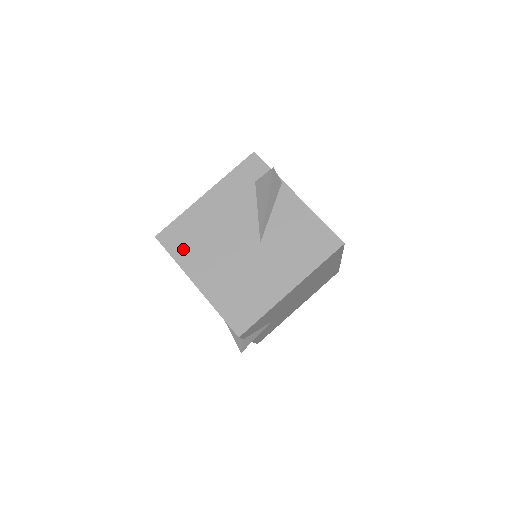
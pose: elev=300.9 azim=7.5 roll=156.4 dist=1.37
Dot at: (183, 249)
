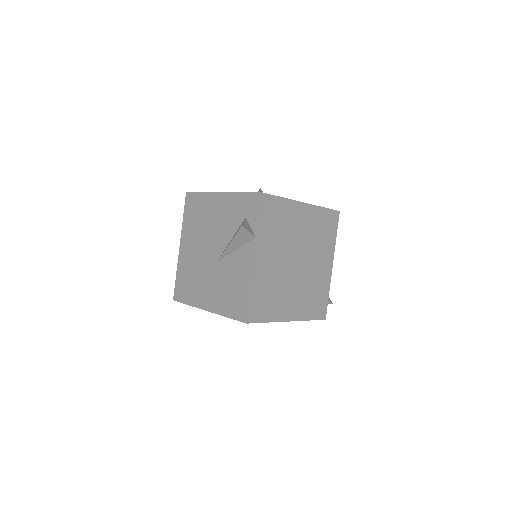
Dot at: (190, 217)
